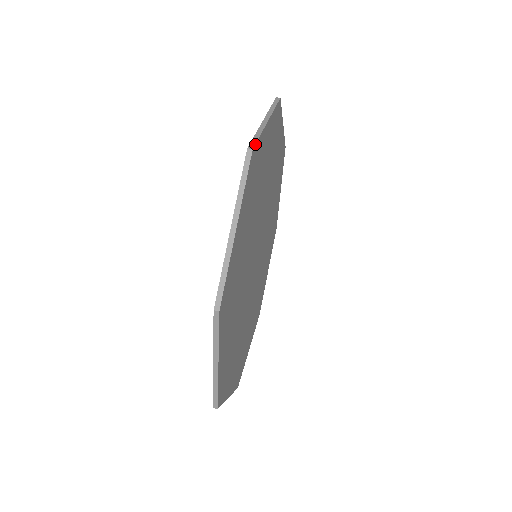
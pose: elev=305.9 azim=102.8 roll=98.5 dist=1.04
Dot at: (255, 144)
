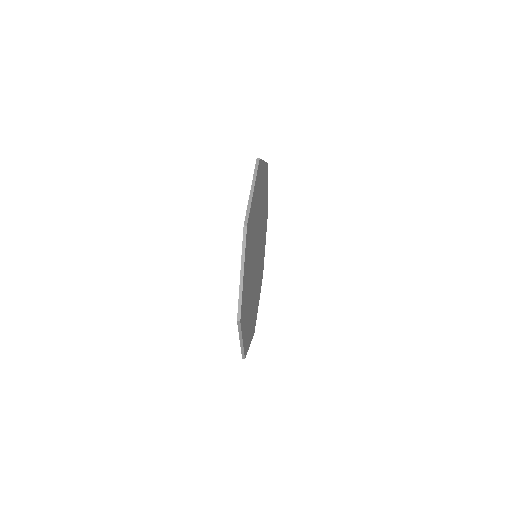
Dot at: (248, 220)
